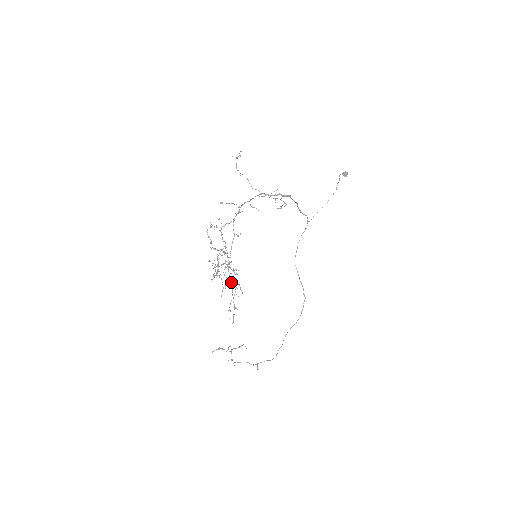
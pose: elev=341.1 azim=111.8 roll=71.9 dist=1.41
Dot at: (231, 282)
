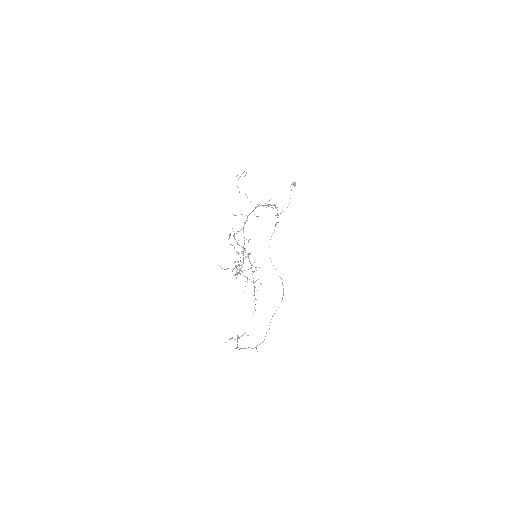
Dot at: (253, 278)
